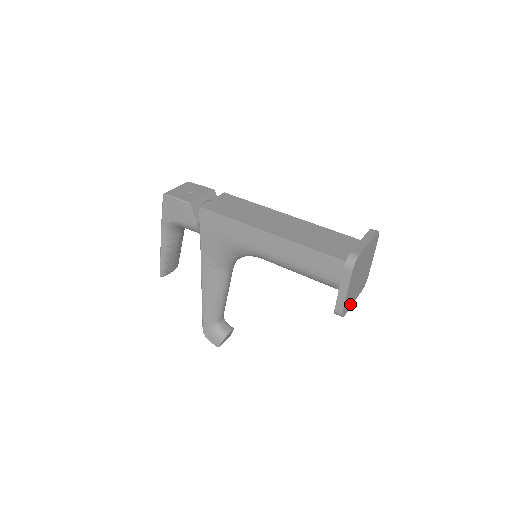
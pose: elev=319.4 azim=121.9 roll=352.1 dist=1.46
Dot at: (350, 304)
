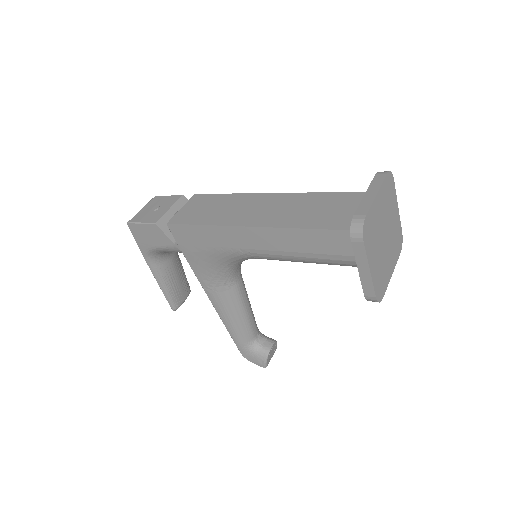
Dot at: (386, 280)
